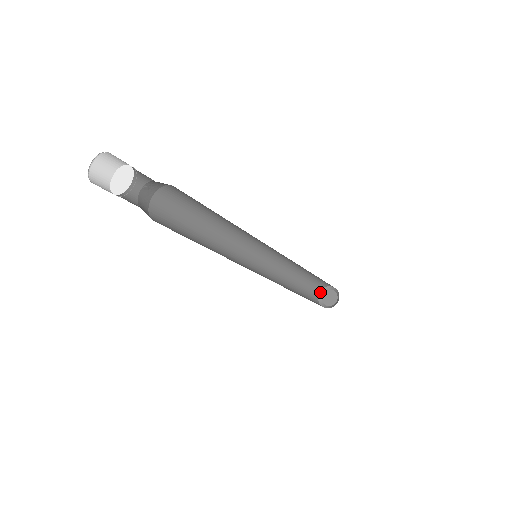
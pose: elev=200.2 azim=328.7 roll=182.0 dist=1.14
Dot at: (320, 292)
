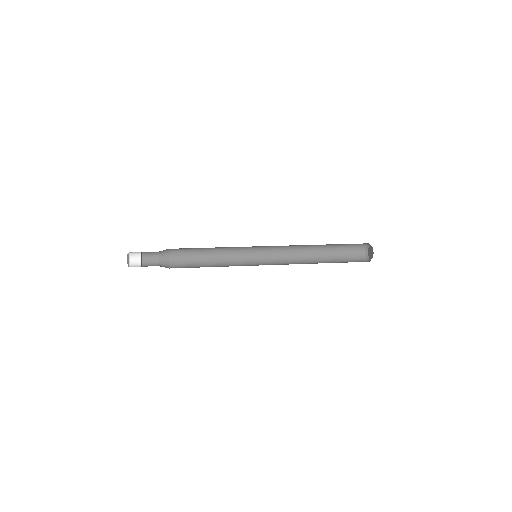
Dot at: (366, 247)
